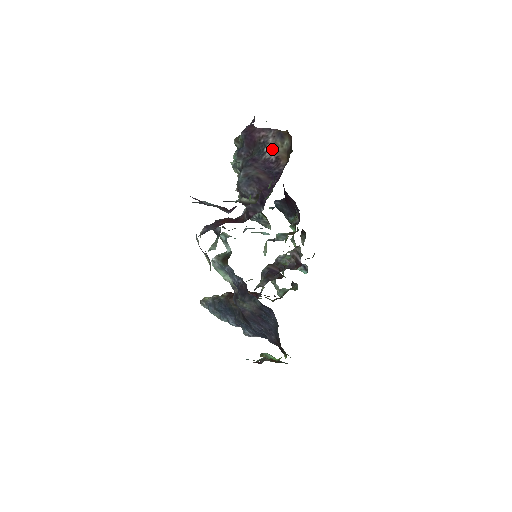
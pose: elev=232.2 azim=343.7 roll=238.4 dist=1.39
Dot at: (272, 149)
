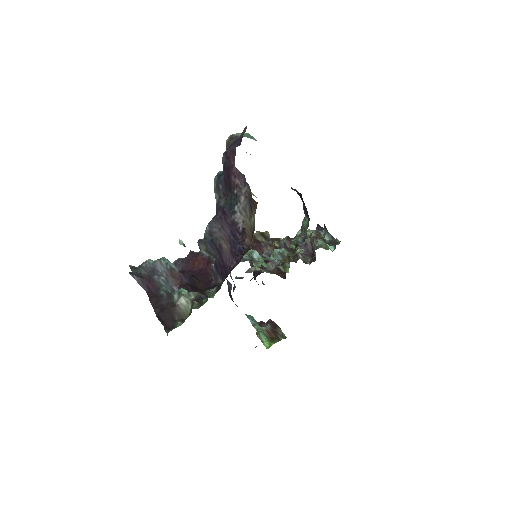
Dot at: (241, 214)
